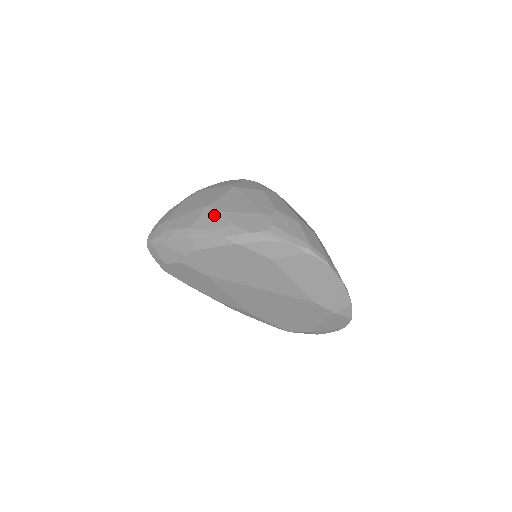
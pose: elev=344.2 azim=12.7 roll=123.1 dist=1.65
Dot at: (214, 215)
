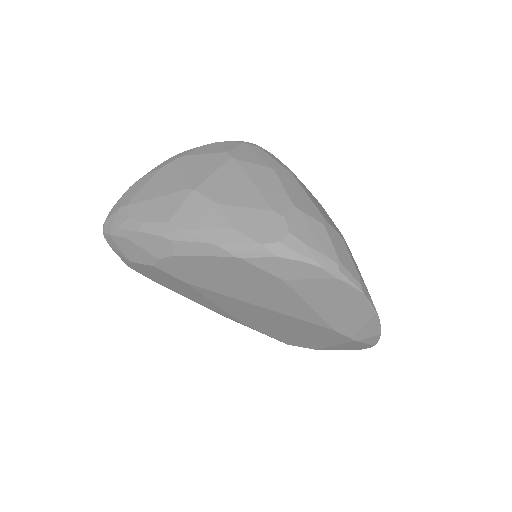
Dot at: (203, 207)
